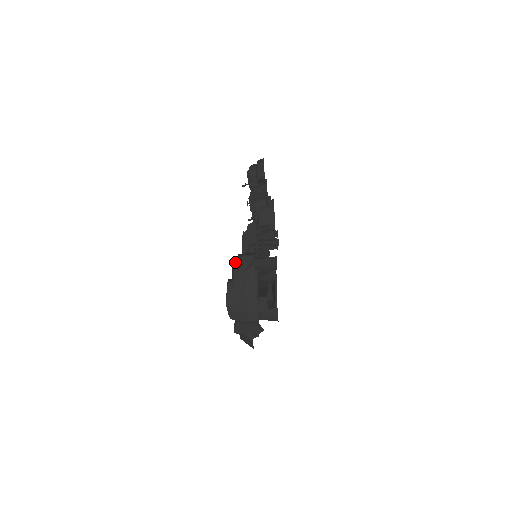
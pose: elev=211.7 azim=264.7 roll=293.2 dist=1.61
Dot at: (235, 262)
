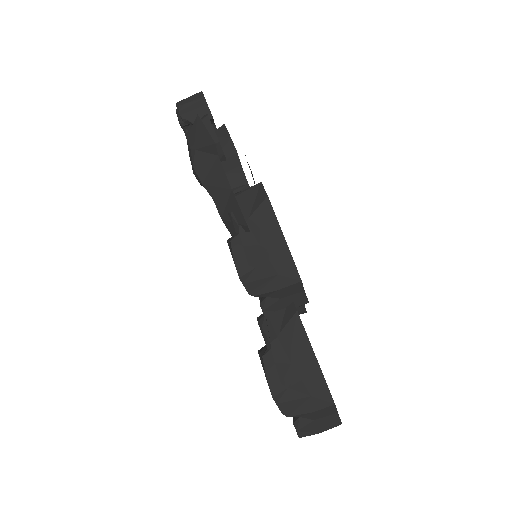
Dot at: occluded
